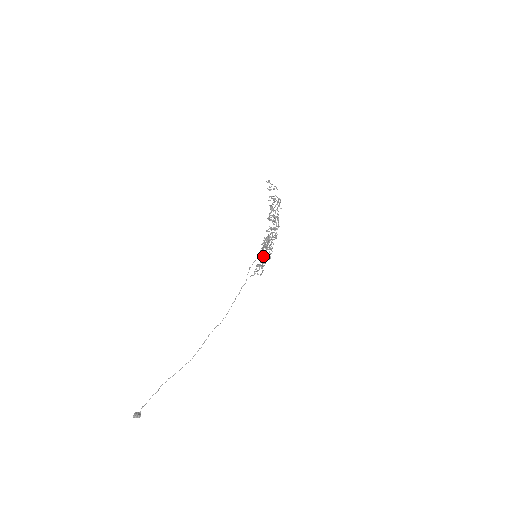
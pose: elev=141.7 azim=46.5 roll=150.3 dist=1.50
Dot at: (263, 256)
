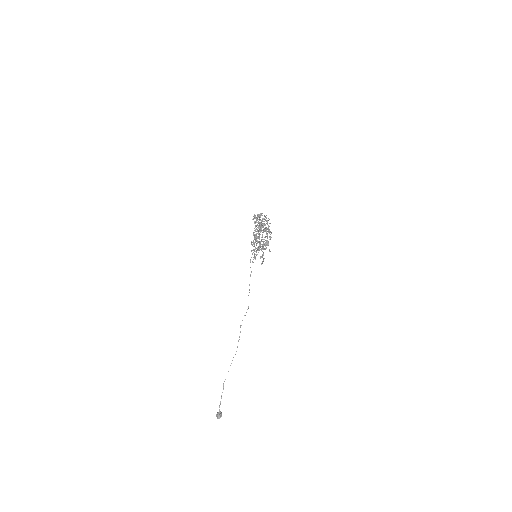
Dot at: occluded
